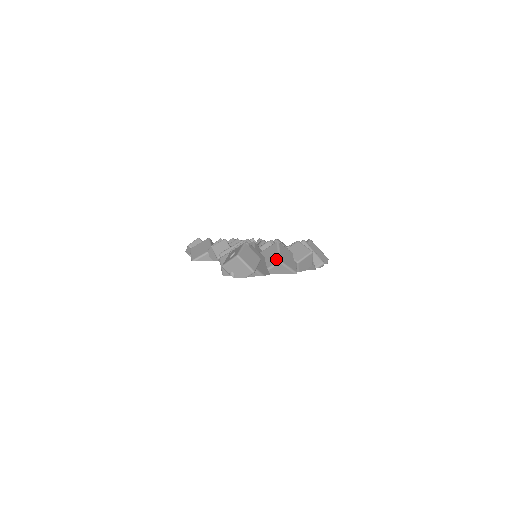
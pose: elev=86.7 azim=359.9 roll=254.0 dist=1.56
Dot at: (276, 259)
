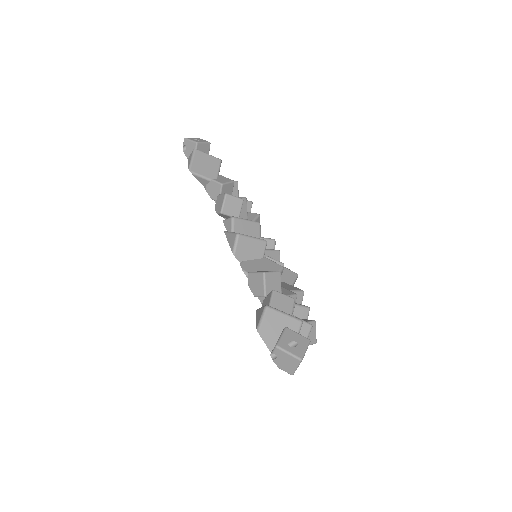
Dot at: occluded
